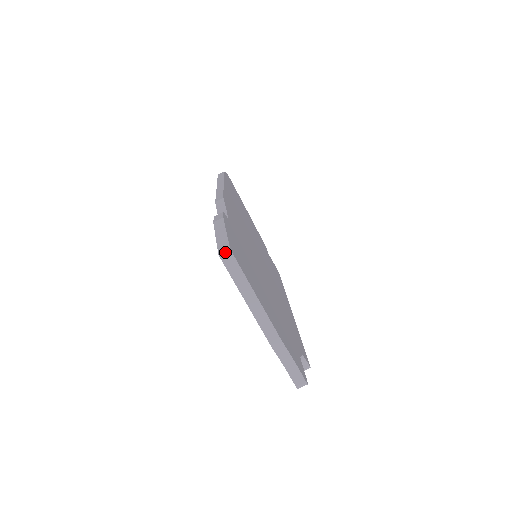
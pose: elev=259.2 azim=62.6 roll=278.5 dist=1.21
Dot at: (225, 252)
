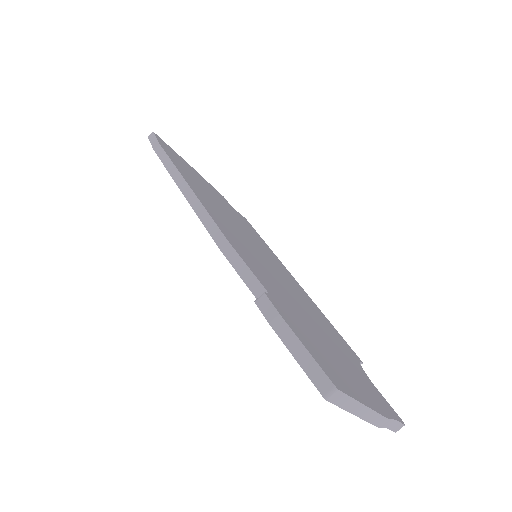
Dot at: (331, 393)
